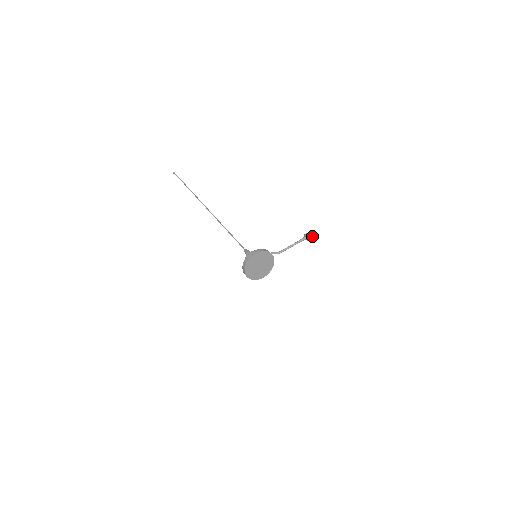
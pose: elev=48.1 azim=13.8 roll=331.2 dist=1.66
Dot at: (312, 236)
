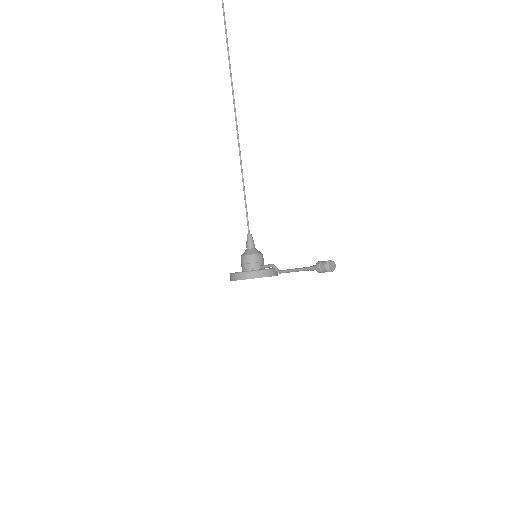
Dot at: (327, 271)
